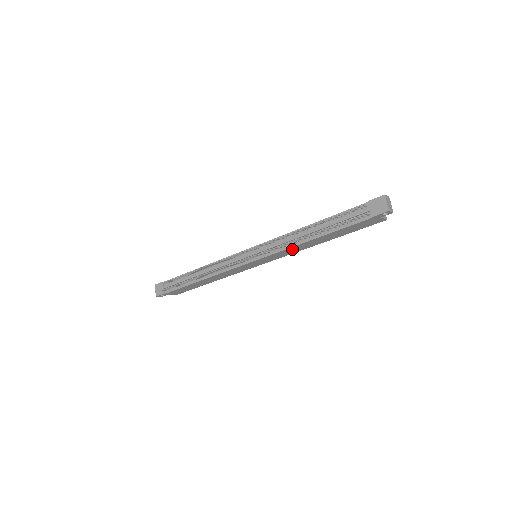
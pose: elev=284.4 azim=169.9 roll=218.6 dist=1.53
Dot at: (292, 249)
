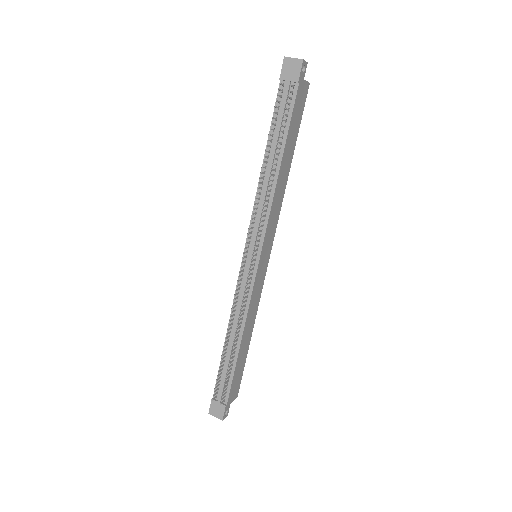
Dot at: (275, 204)
